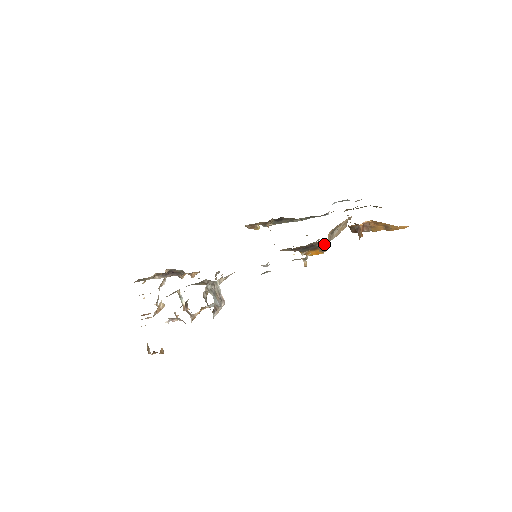
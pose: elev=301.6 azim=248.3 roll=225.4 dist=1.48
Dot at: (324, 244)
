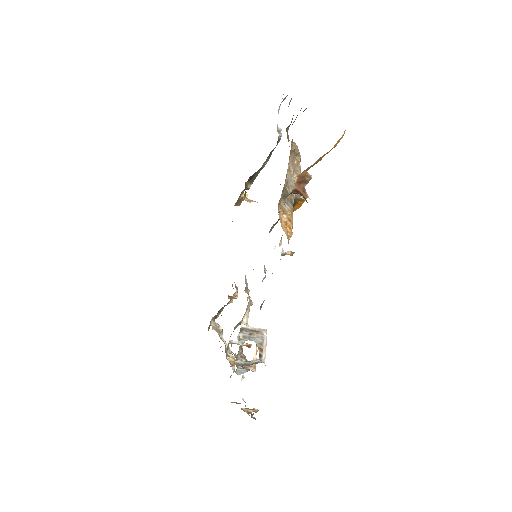
Dot at: occluded
